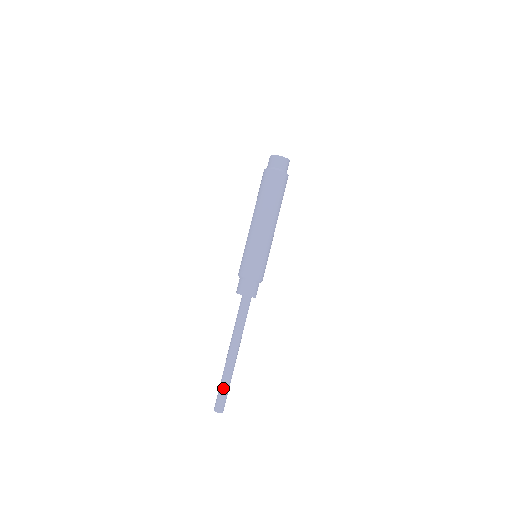
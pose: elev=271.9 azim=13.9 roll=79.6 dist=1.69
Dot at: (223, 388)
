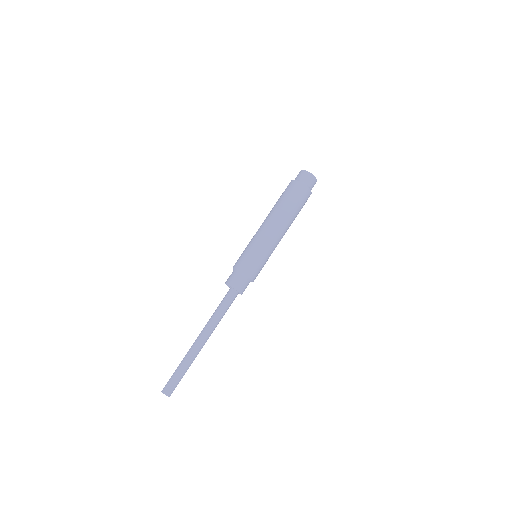
Dot at: (178, 371)
